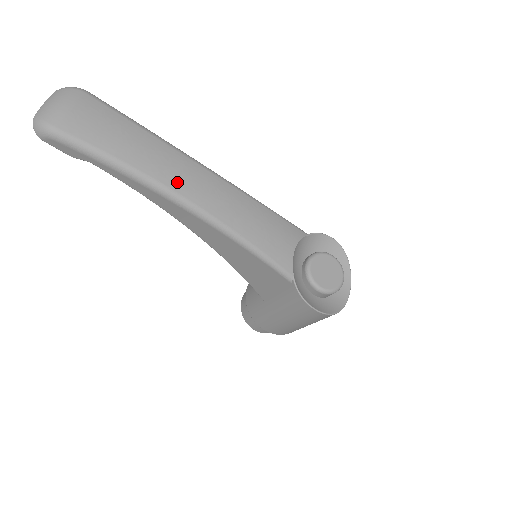
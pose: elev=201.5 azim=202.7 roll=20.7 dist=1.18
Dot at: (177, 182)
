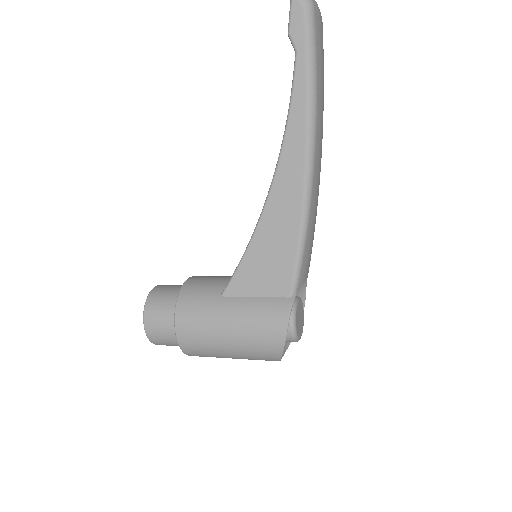
Dot at: (319, 139)
